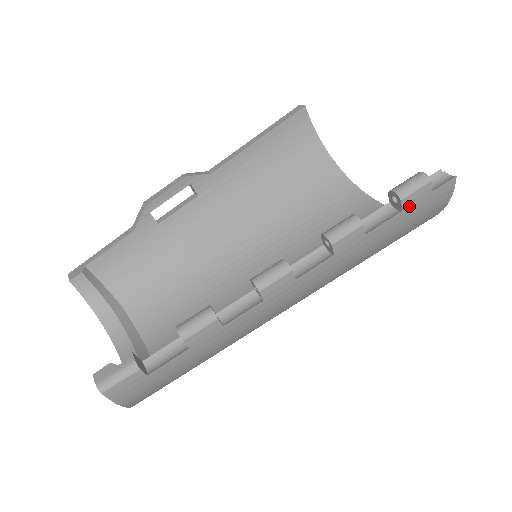
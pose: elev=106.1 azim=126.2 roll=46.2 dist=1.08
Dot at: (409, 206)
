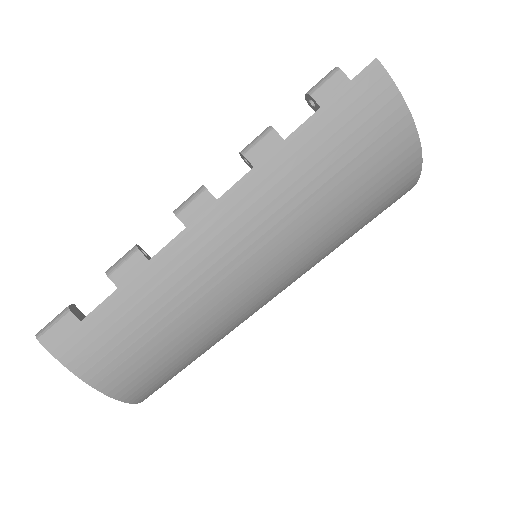
Dot at: (328, 101)
